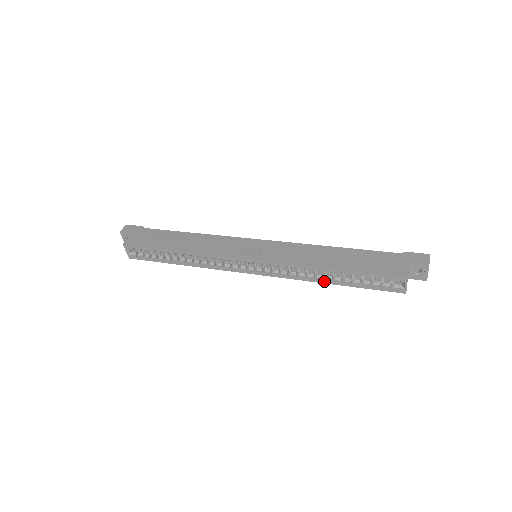
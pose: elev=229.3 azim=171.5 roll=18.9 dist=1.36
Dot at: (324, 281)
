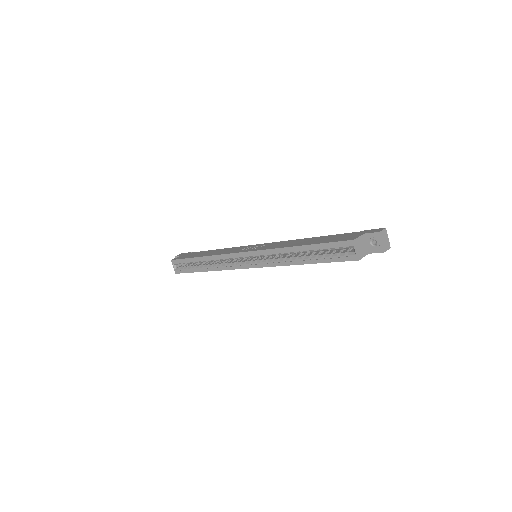
Dot at: (297, 262)
